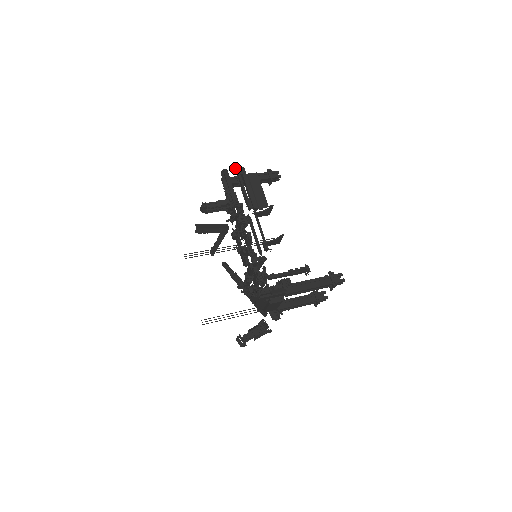
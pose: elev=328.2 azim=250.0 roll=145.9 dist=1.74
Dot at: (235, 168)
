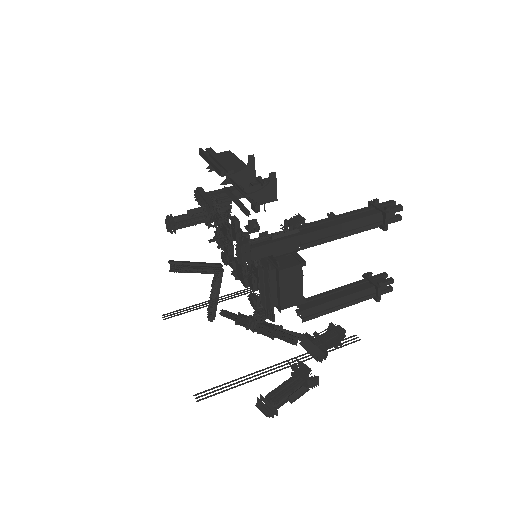
Dot at: occluded
